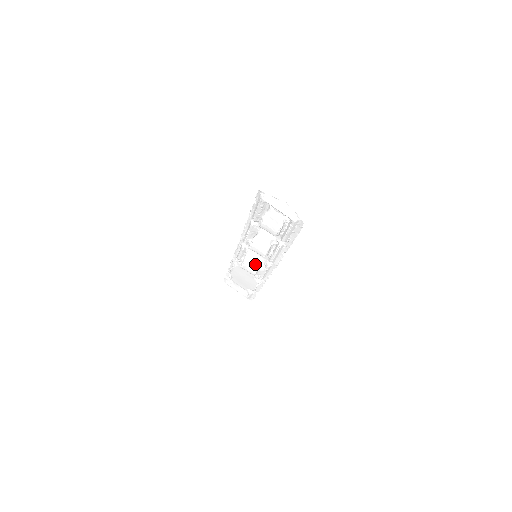
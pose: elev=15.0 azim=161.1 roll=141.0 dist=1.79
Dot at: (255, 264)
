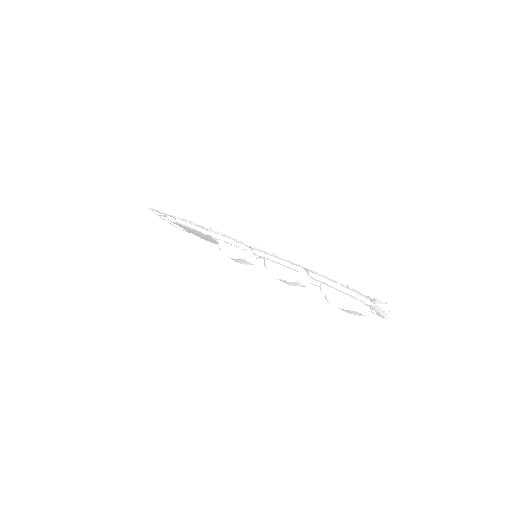
Dot at: (251, 263)
